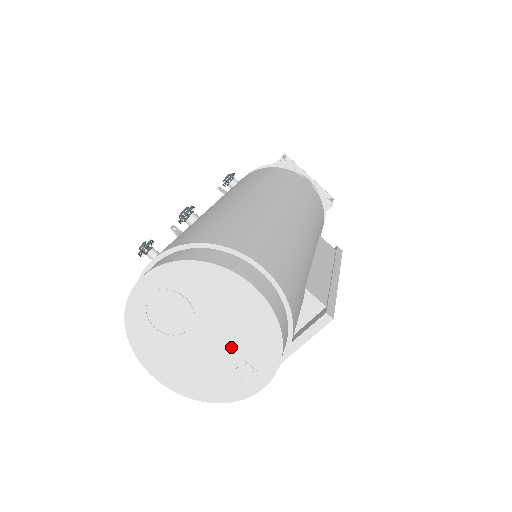
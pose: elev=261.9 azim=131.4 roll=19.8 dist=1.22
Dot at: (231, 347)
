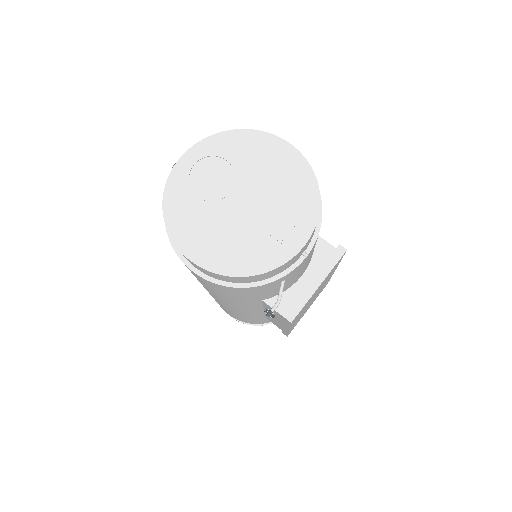
Dot at: (271, 205)
